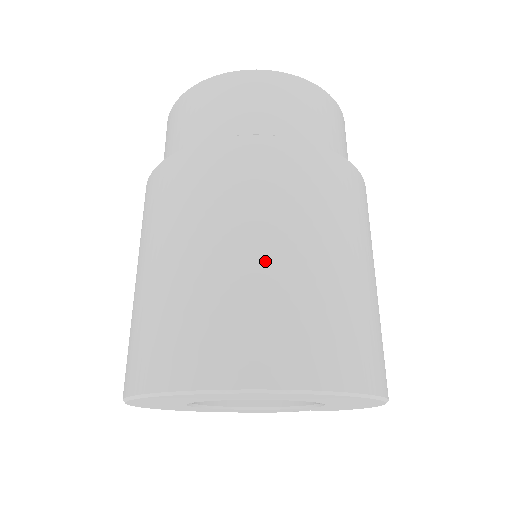
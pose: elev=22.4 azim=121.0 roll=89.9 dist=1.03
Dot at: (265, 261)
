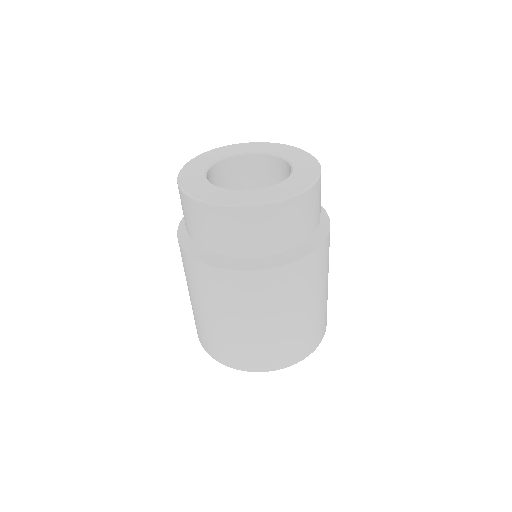
Dot at: (299, 321)
